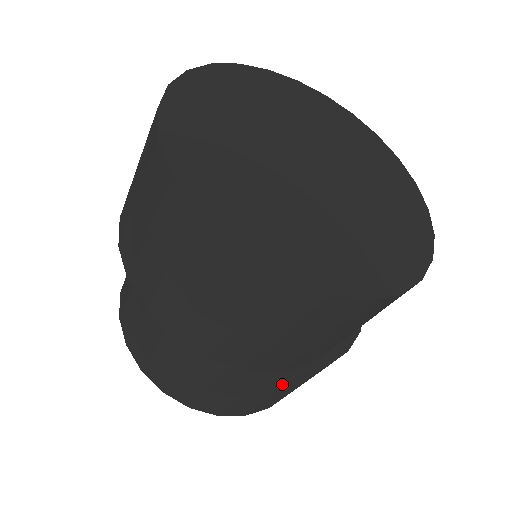
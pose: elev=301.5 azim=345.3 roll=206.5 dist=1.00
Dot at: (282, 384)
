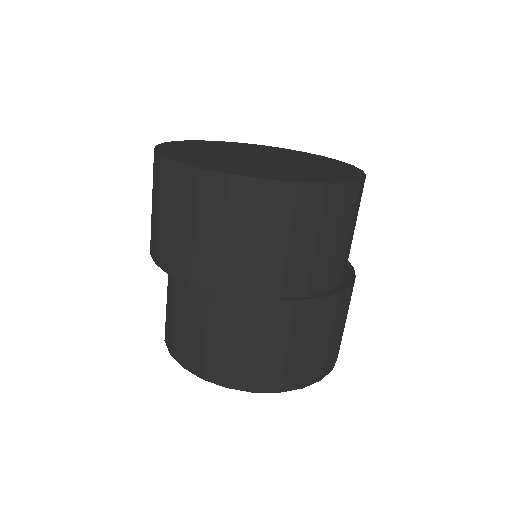
Dot at: (332, 315)
